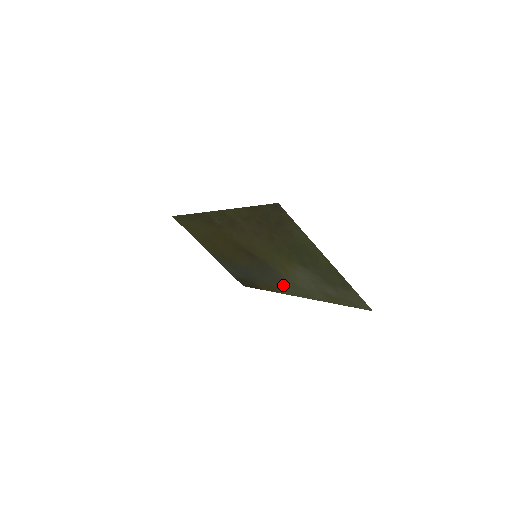
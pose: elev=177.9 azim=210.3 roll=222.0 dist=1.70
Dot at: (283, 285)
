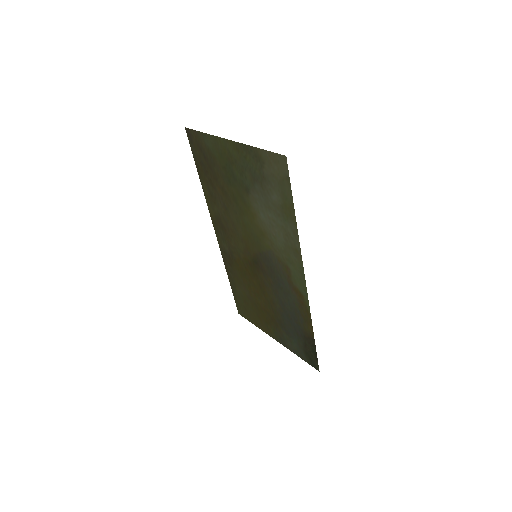
Dot at: (291, 277)
